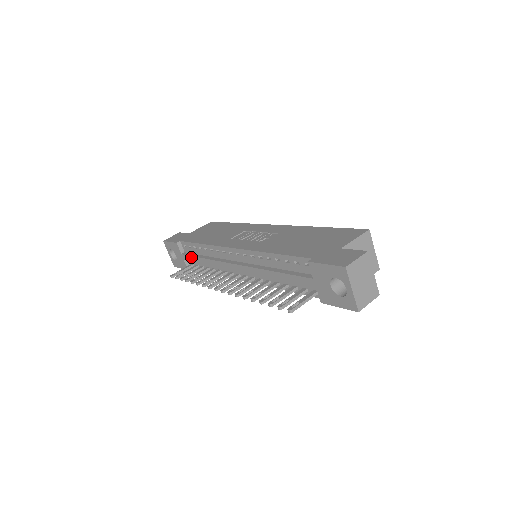
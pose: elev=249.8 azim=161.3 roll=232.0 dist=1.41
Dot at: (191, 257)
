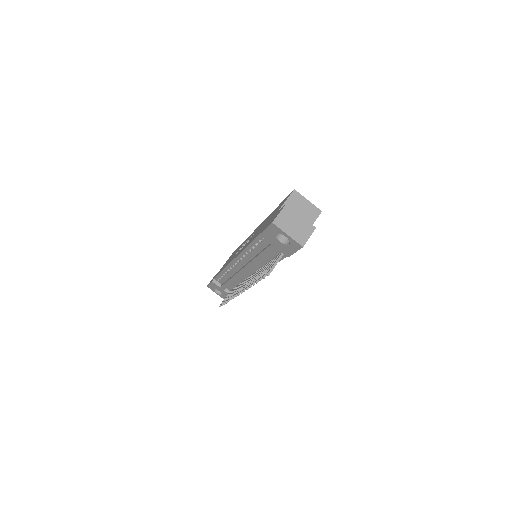
Dot at: (224, 285)
